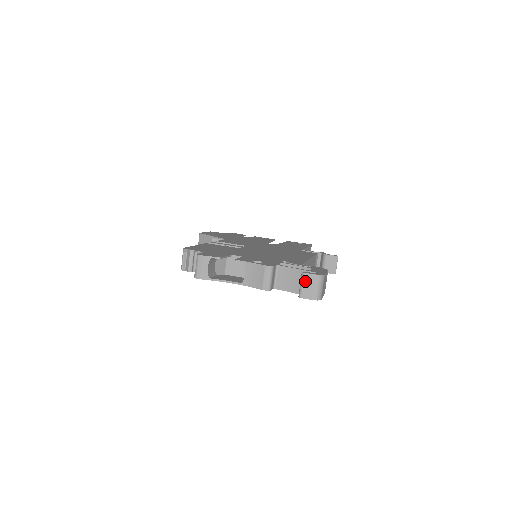
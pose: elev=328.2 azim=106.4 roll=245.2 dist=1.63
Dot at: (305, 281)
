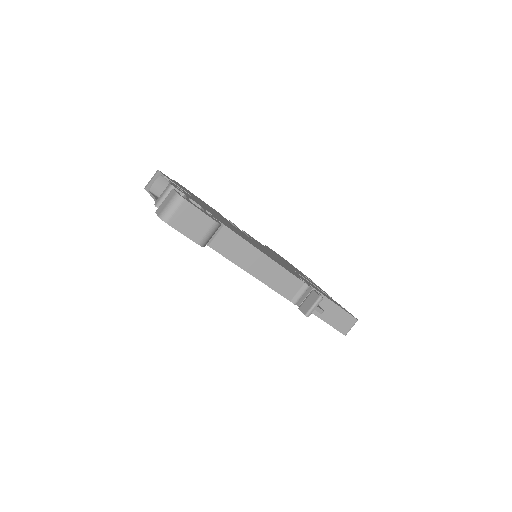
Dot at: (168, 196)
